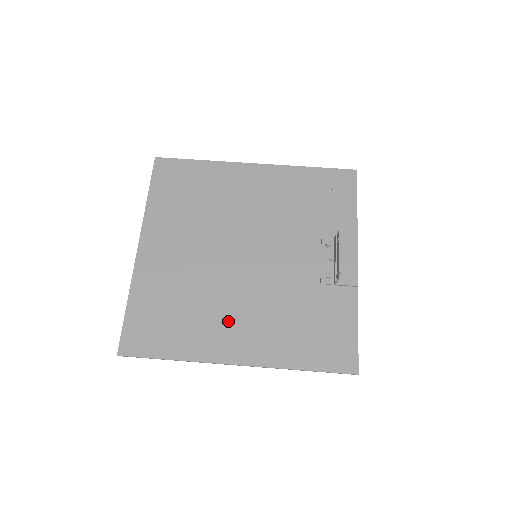
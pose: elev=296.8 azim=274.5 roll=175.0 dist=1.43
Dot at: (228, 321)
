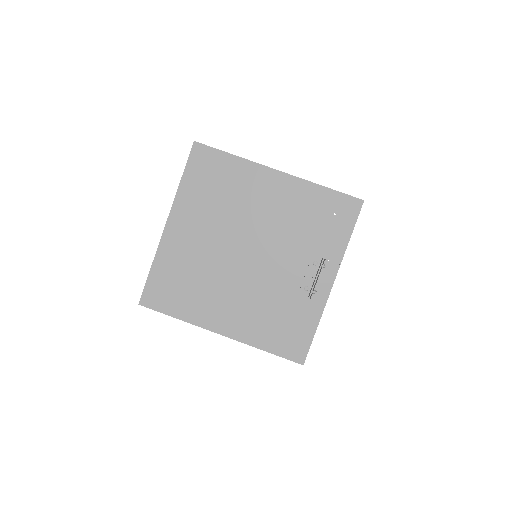
Dot at: (222, 302)
